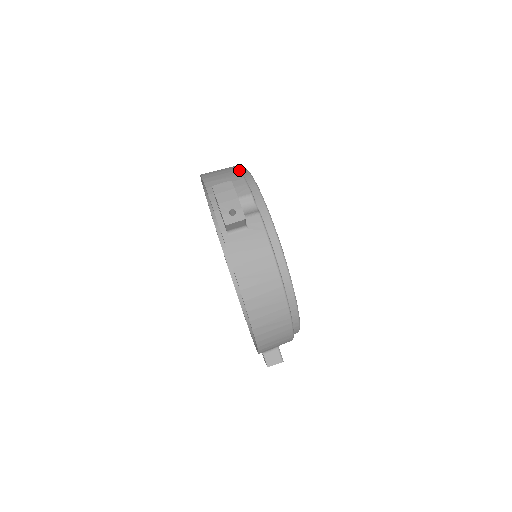
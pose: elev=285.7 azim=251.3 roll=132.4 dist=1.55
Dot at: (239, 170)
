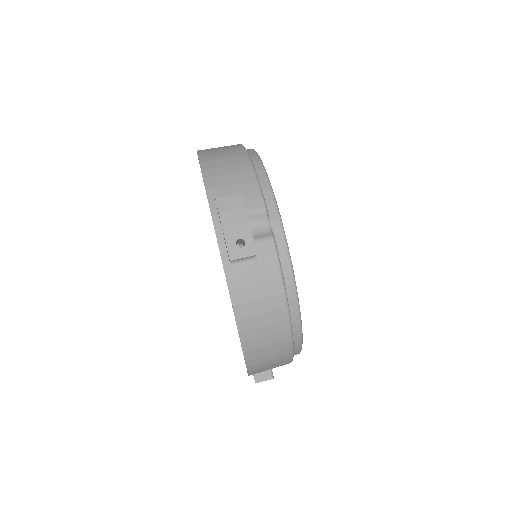
Dot at: (250, 162)
